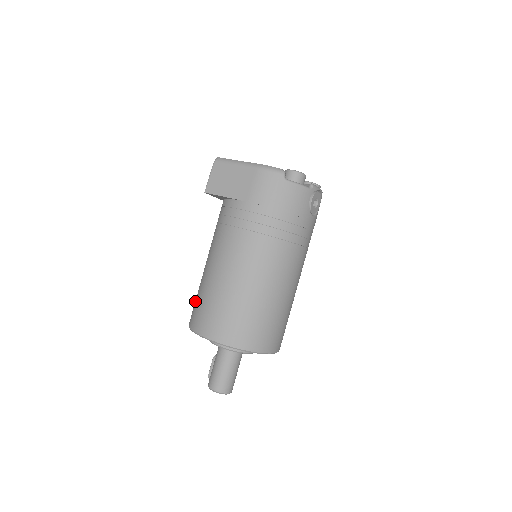
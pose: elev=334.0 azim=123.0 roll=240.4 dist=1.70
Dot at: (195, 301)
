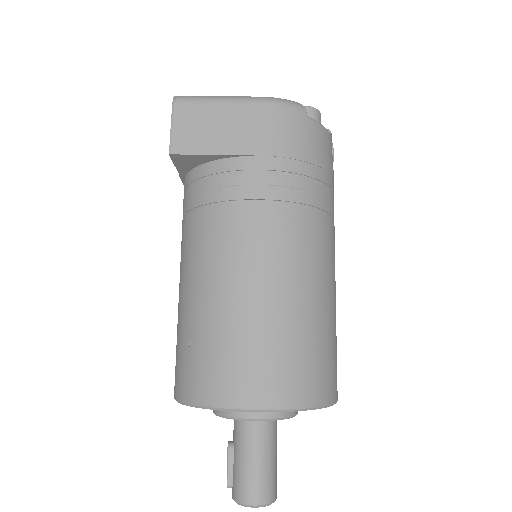
Dot at: (188, 353)
